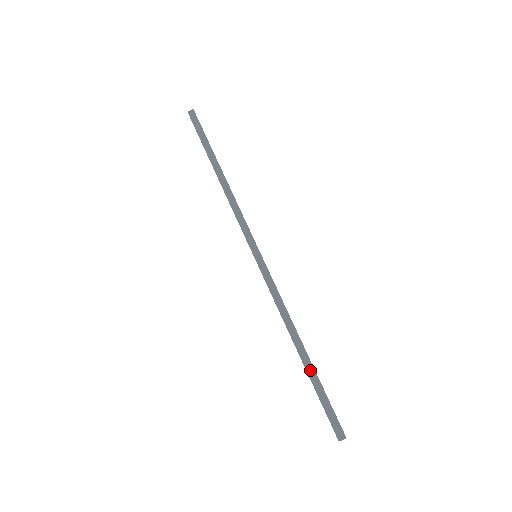
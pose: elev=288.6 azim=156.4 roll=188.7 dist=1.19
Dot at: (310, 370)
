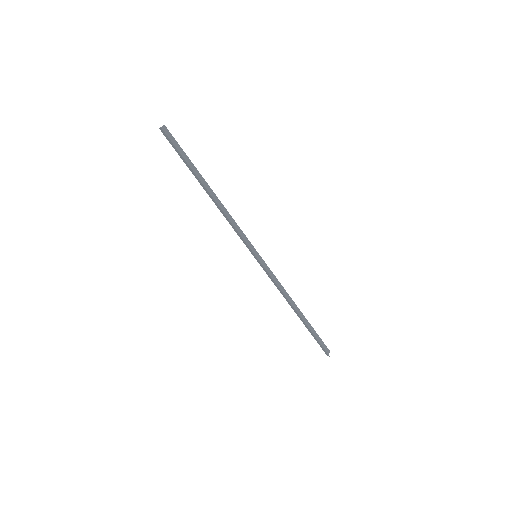
Dot at: (305, 325)
